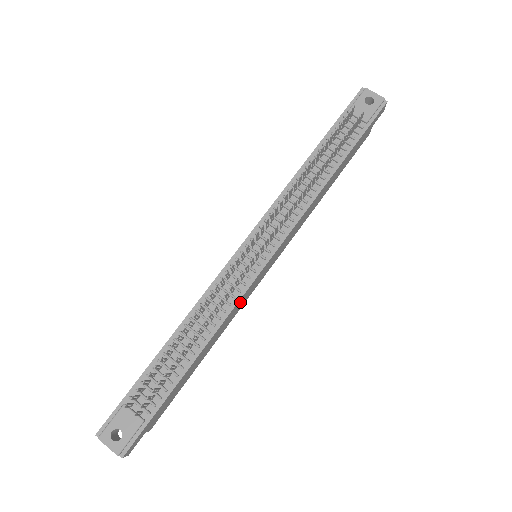
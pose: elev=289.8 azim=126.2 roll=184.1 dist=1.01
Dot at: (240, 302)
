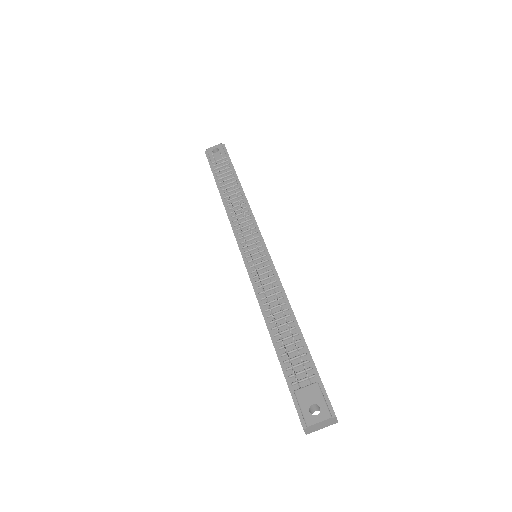
Dot at: occluded
